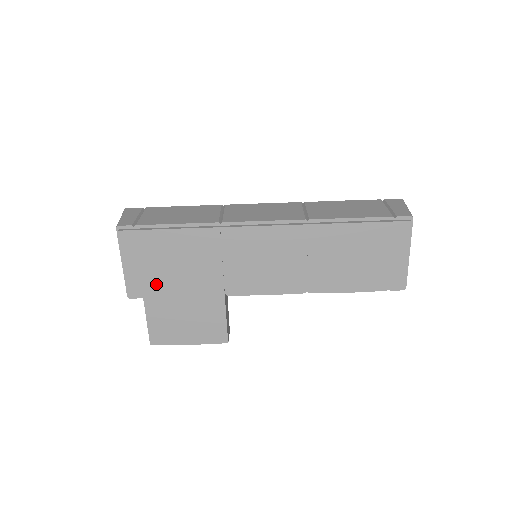
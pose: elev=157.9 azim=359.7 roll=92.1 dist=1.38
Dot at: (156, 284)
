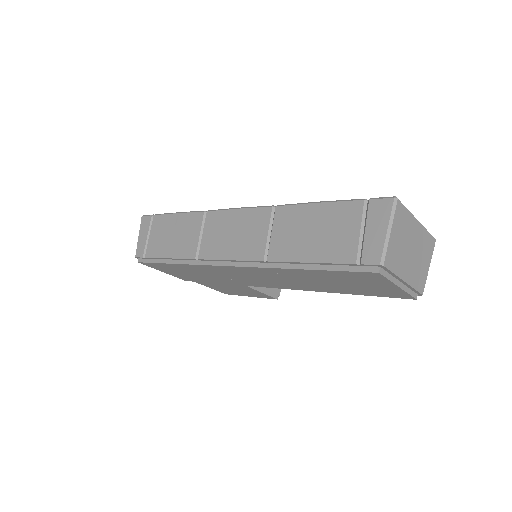
Dot at: (194, 279)
